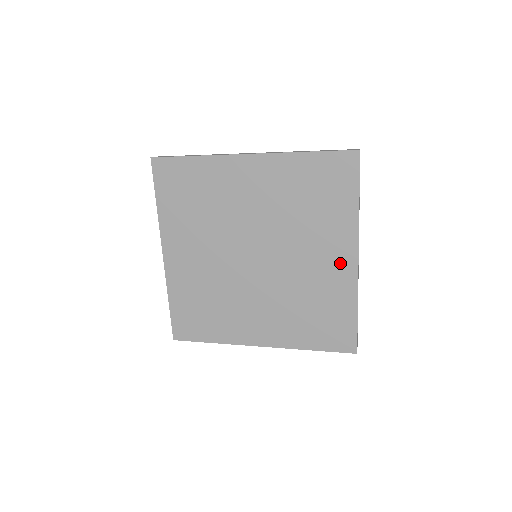
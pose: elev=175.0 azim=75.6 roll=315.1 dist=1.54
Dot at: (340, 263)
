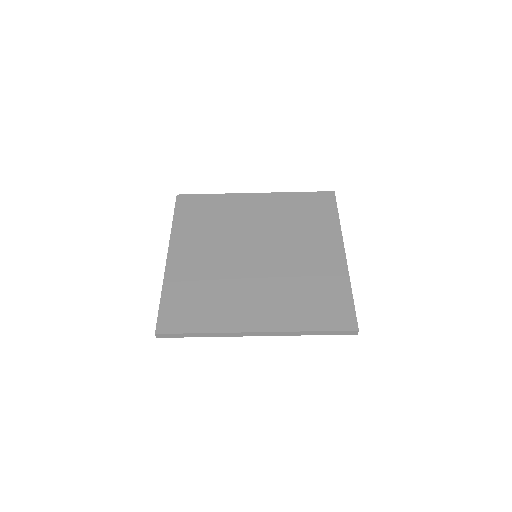
Dot at: (330, 255)
